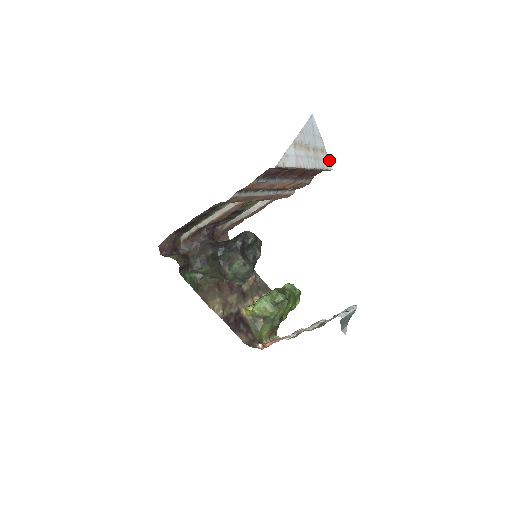
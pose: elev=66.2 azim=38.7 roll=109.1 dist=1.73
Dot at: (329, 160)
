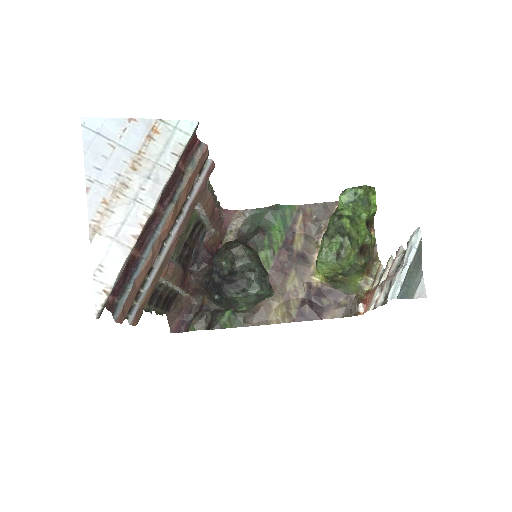
Dot at: (178, 120)
